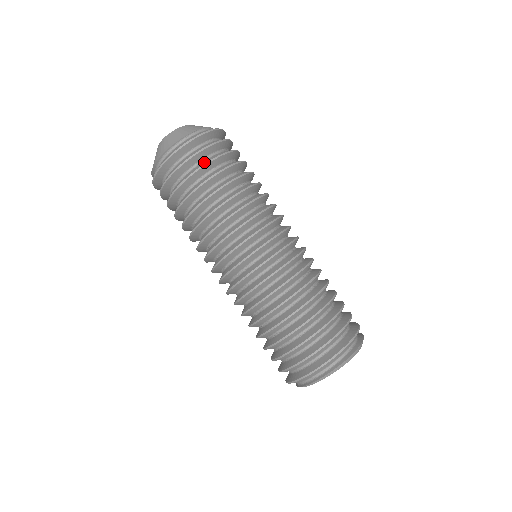
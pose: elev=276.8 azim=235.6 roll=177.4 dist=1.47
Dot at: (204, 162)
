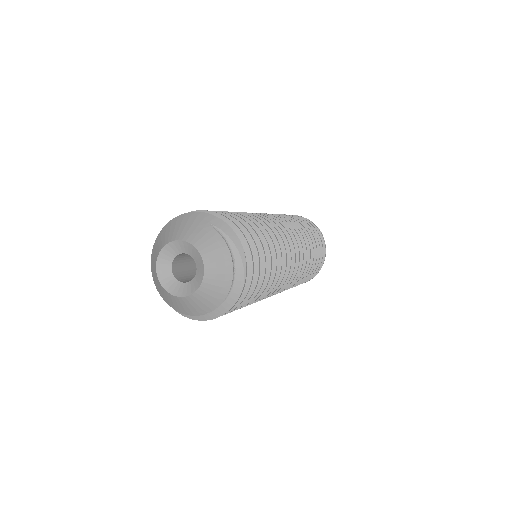
Dot at: occluded
